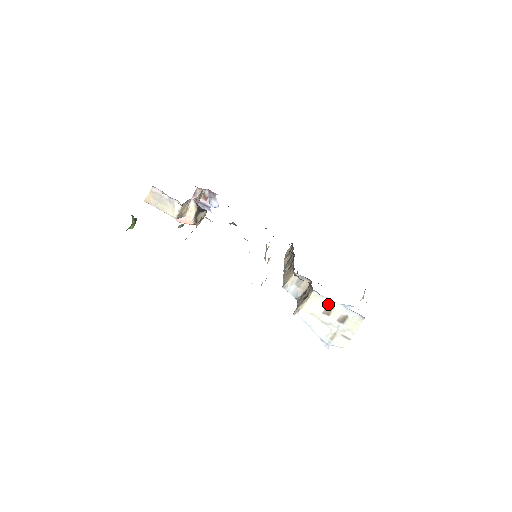
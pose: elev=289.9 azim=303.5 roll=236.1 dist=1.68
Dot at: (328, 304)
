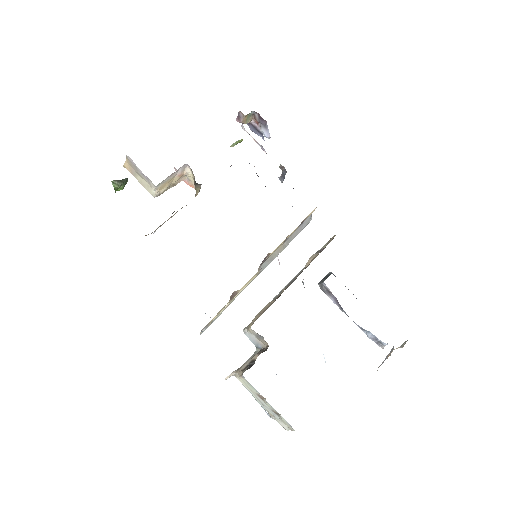
Dot at: occluded
